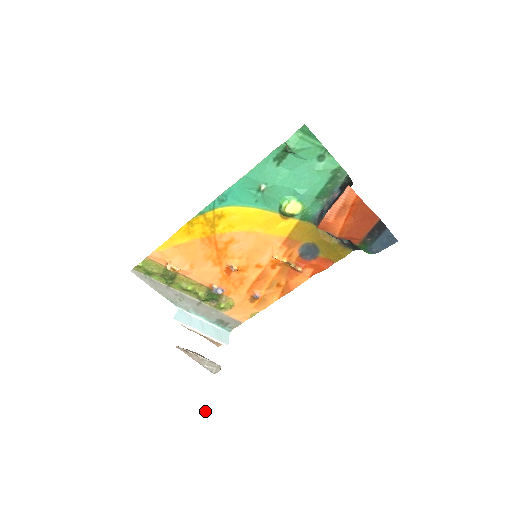
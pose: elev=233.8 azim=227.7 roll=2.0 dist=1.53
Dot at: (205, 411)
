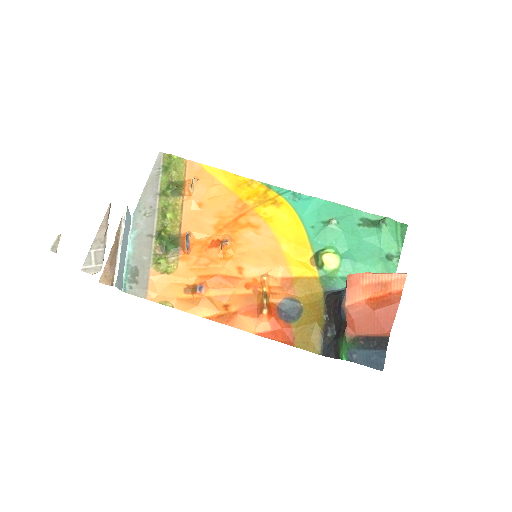
Dot at: (58, 242)
